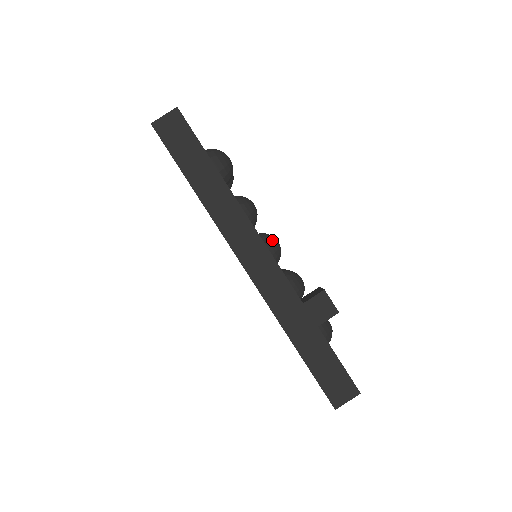
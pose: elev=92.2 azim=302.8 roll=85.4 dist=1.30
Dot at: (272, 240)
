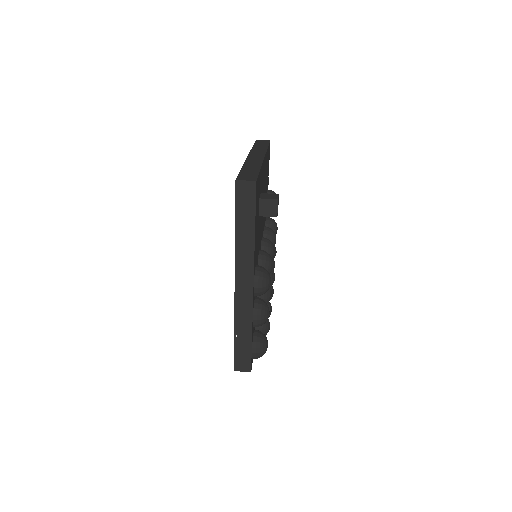
Dot at: occluded
